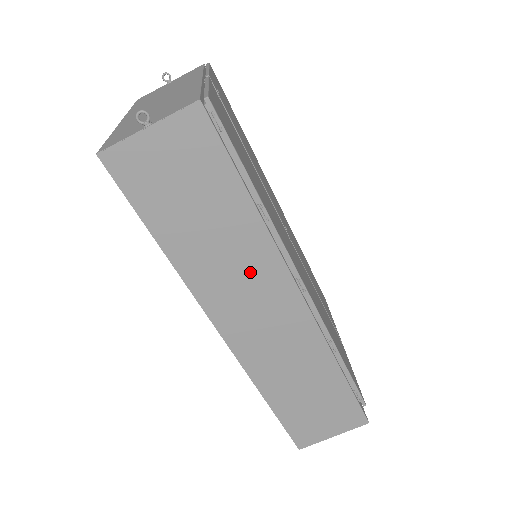
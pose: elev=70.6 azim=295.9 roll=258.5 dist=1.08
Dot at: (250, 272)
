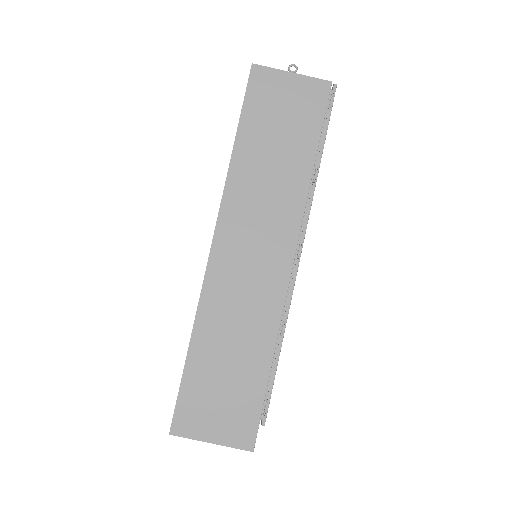
Dot at: (274, 209)
